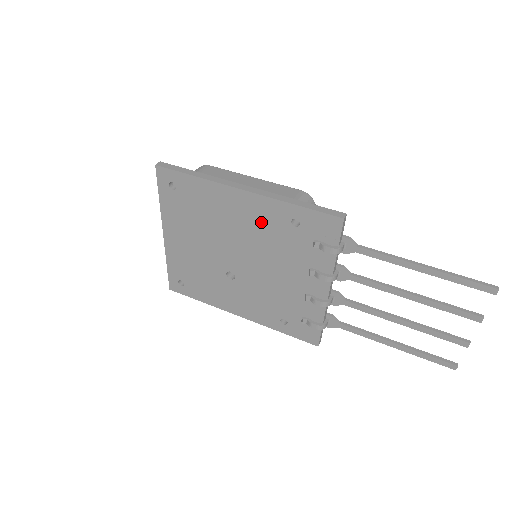
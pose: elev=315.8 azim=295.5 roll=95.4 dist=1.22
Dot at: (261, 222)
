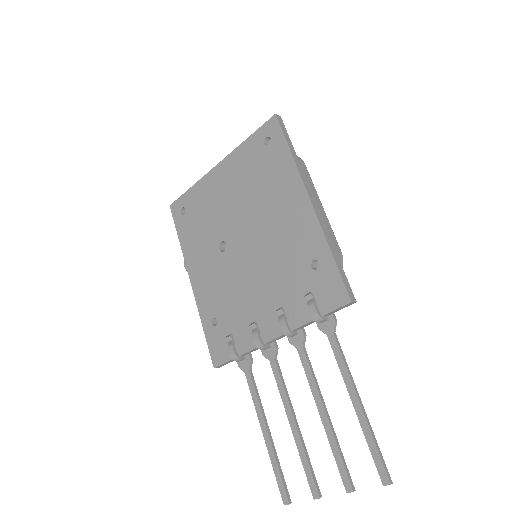
Dot at: (293, 236)
